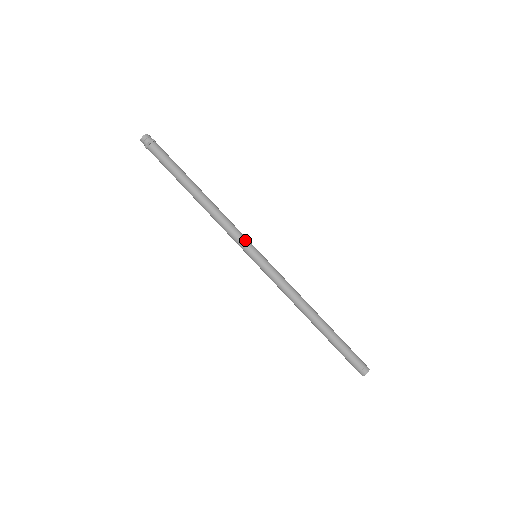
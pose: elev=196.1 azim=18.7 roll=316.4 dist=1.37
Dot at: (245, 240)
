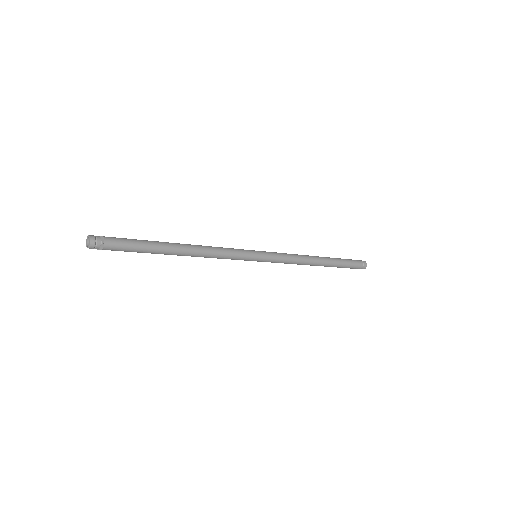
Dot at: (243, 251)
